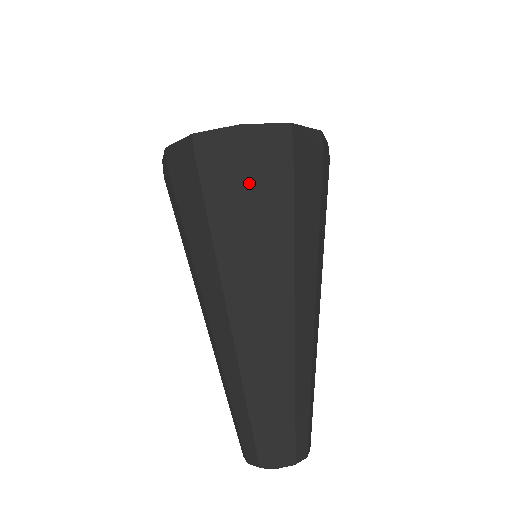
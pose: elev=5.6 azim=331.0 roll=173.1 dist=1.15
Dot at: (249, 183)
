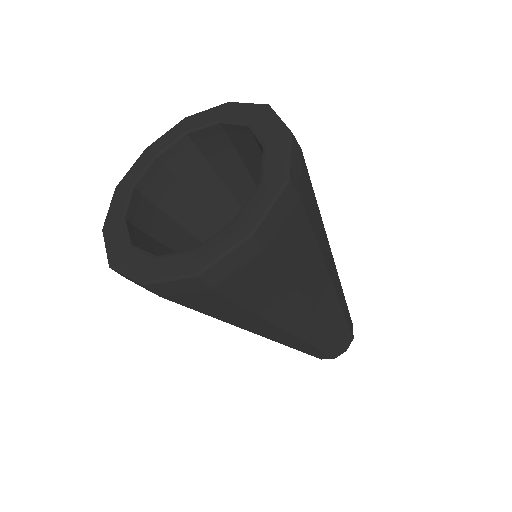
Dot at: (281, 267)
